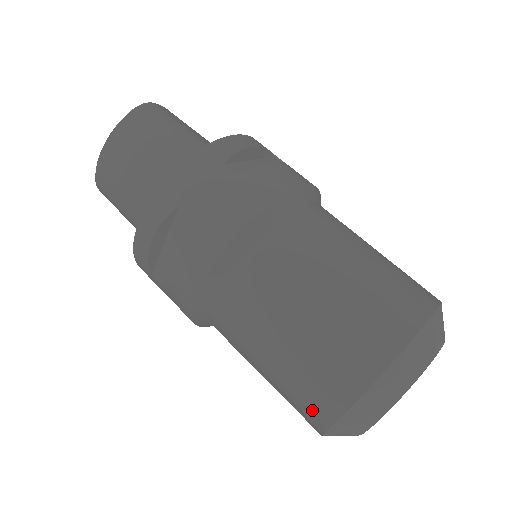
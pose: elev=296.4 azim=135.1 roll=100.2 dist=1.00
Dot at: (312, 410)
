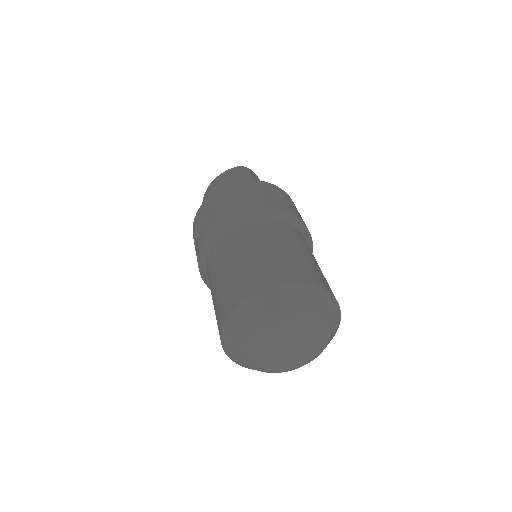
Dot at: (219, 317)
